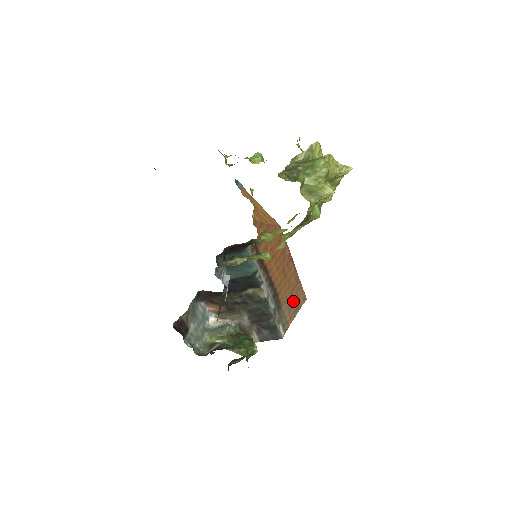
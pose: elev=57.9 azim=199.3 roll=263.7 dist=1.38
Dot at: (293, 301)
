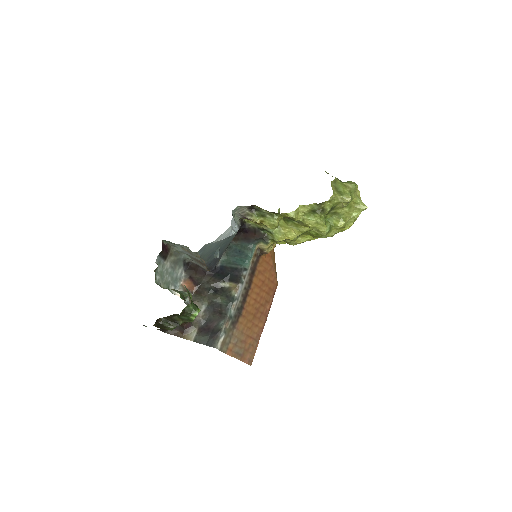
Dot at: (243, 345)
